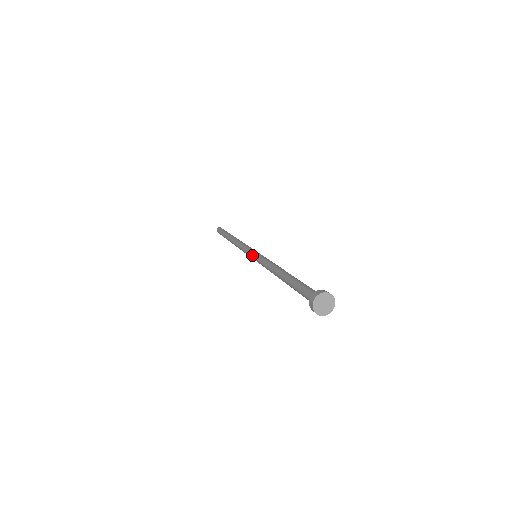
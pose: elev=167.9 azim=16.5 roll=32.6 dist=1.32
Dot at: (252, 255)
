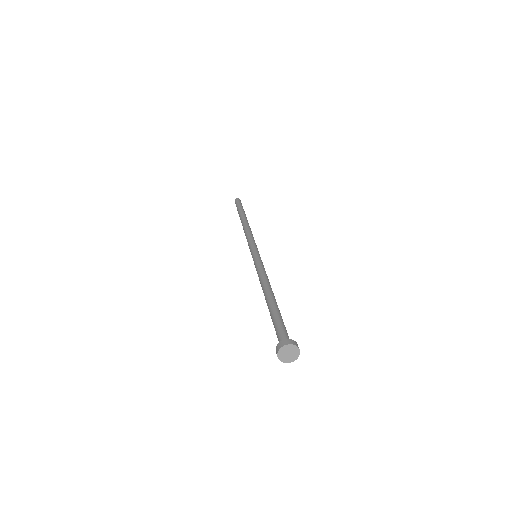
Dot at: (253, 253)
